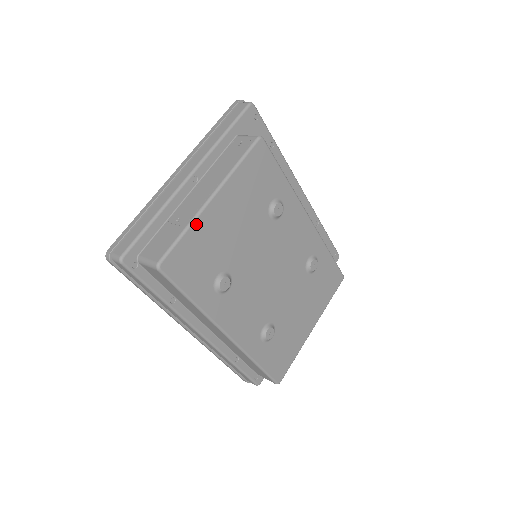
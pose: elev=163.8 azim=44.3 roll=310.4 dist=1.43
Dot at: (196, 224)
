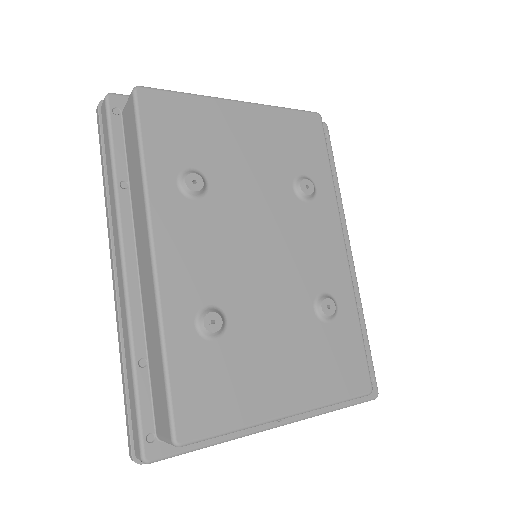
Dot at: (205, 101)
